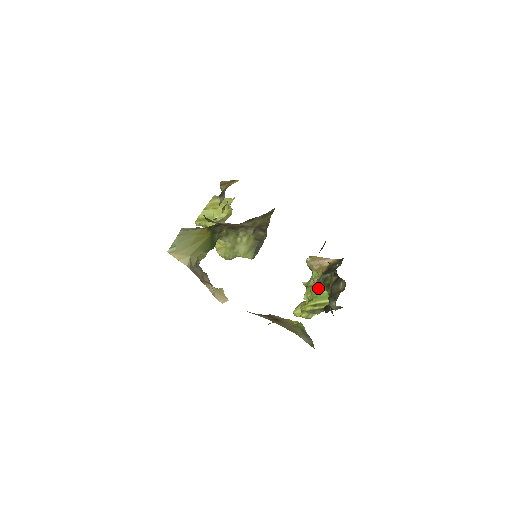
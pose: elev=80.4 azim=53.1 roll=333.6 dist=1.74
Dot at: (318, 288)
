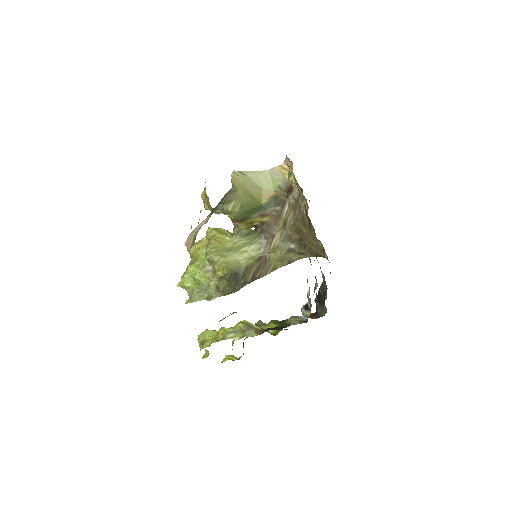
Dot at: occluded
